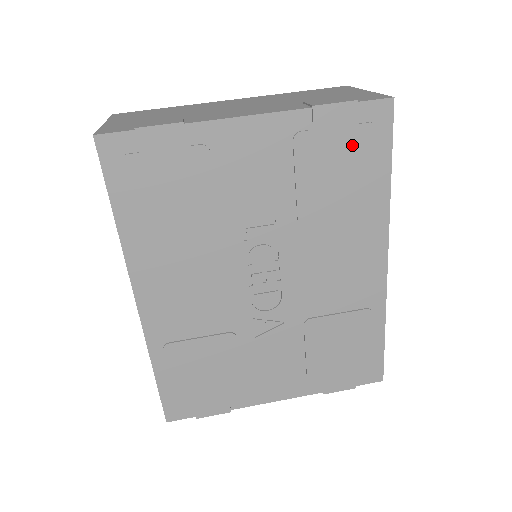
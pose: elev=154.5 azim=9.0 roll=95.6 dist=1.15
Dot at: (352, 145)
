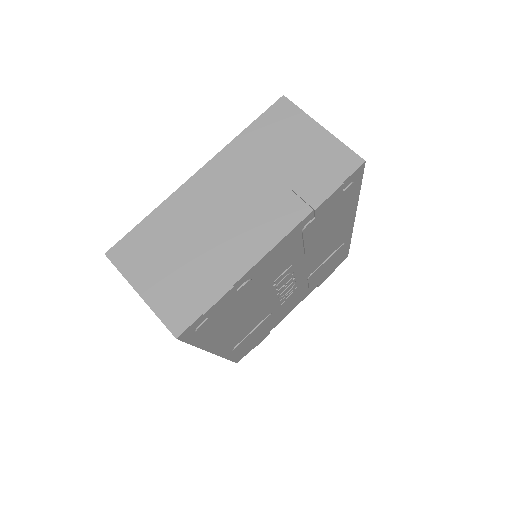
Dot at: (338, 202)
